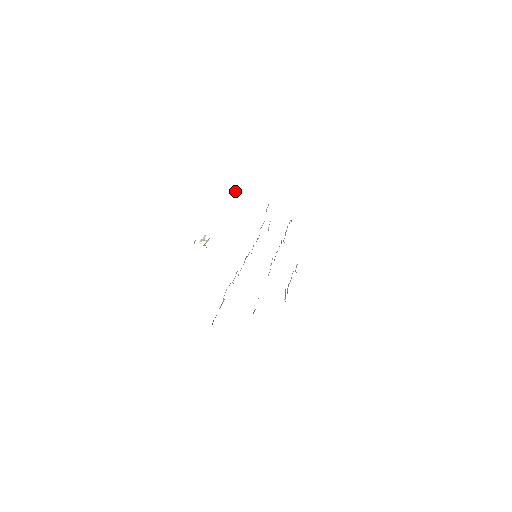
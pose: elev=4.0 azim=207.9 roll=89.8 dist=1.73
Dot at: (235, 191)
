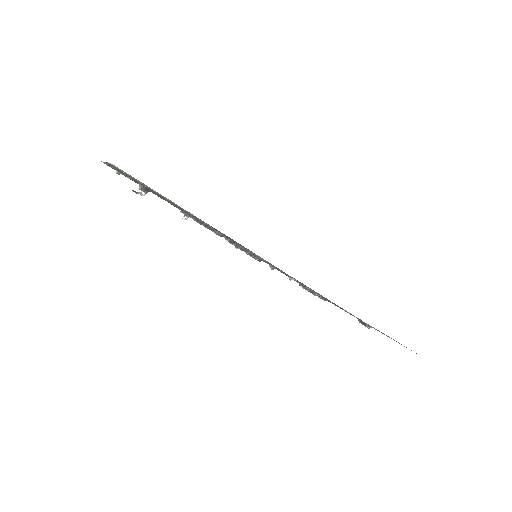
Dot at: (187, 216)
